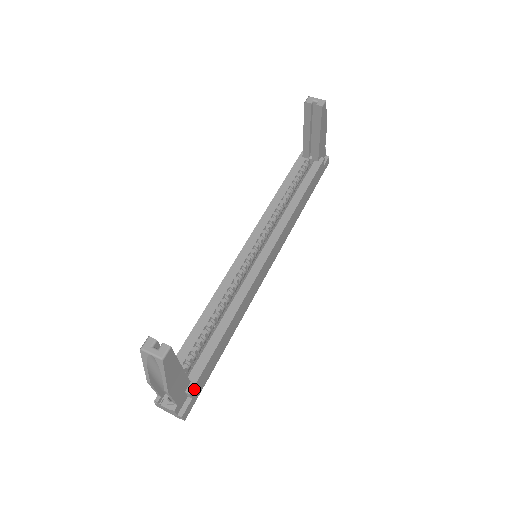
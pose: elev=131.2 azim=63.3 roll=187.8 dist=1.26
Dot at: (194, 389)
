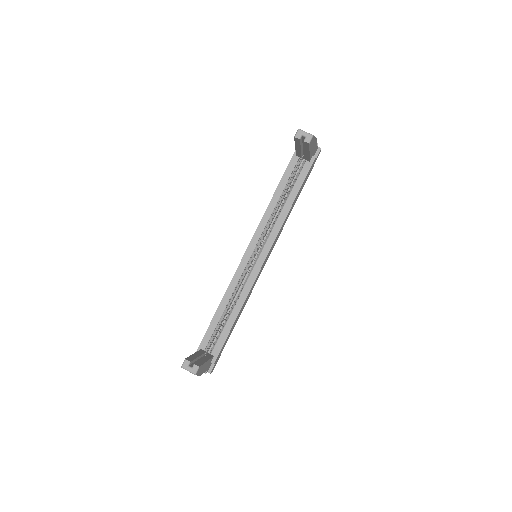
Dot at: occluded
